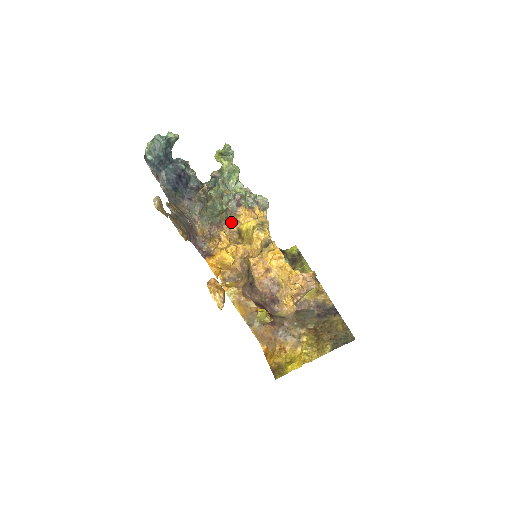
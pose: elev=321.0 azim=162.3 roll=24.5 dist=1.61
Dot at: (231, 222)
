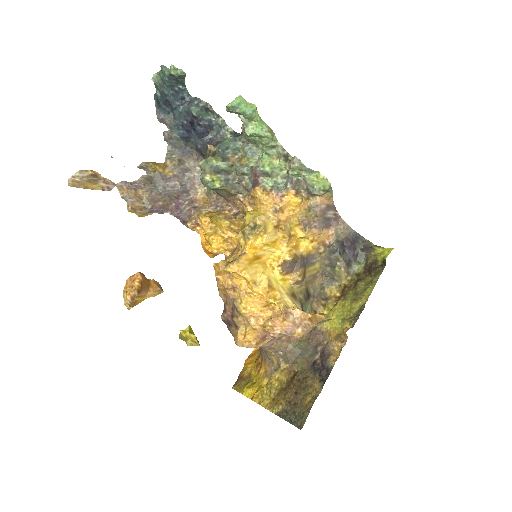
Dot at: (245, 200)
